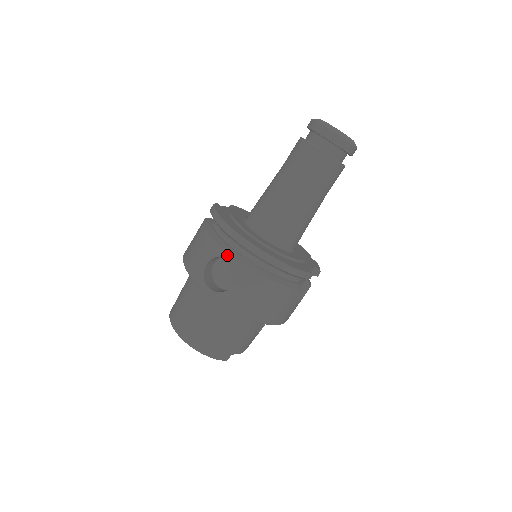
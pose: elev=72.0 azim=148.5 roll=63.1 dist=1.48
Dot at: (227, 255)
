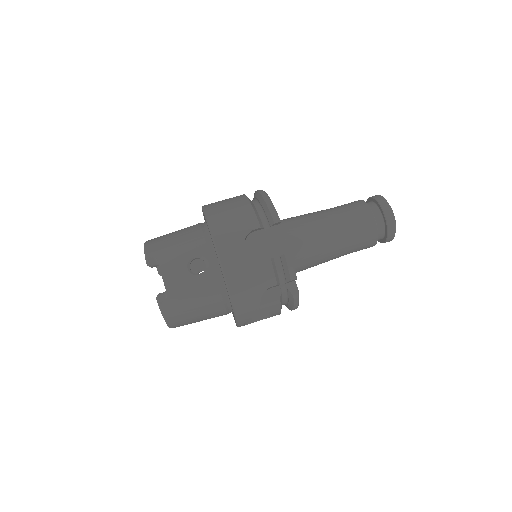
Dot at: occluded
